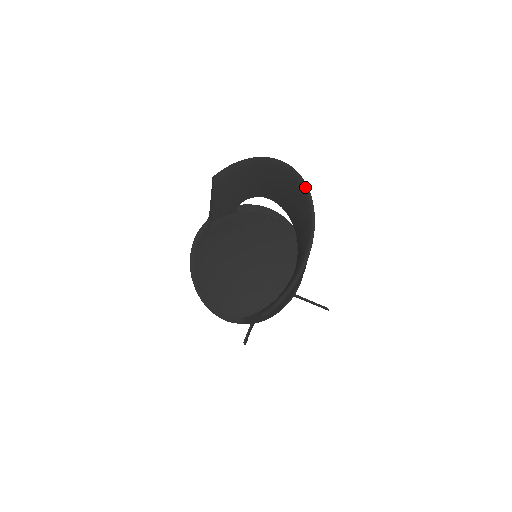
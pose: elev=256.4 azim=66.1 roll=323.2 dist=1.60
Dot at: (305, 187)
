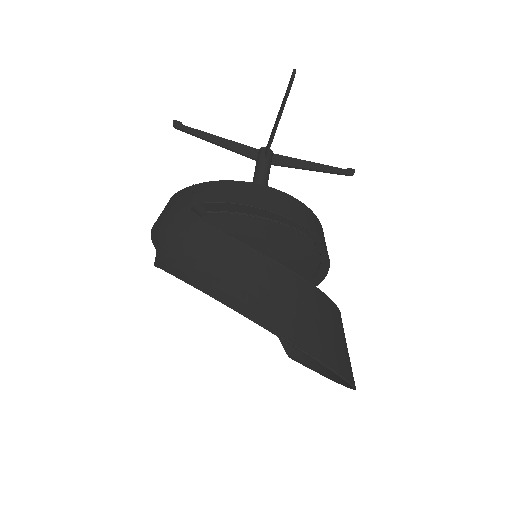
Dot at: occluded
